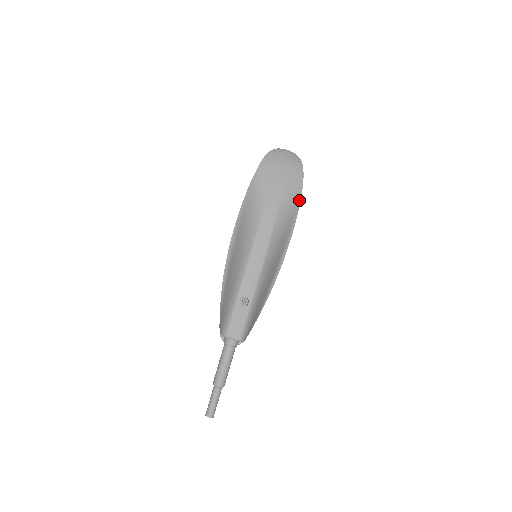
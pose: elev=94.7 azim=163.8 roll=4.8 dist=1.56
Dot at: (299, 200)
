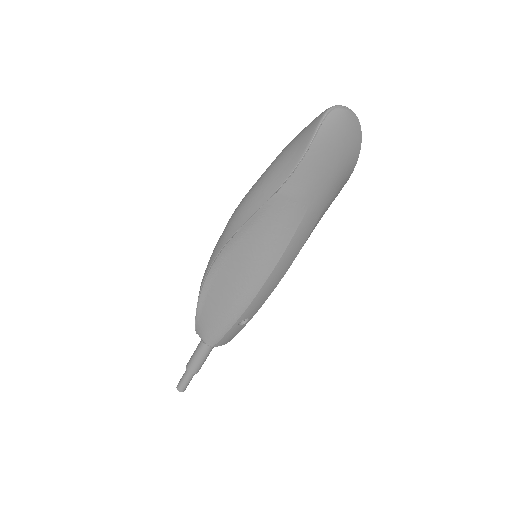
Dot at: (339, 192)
